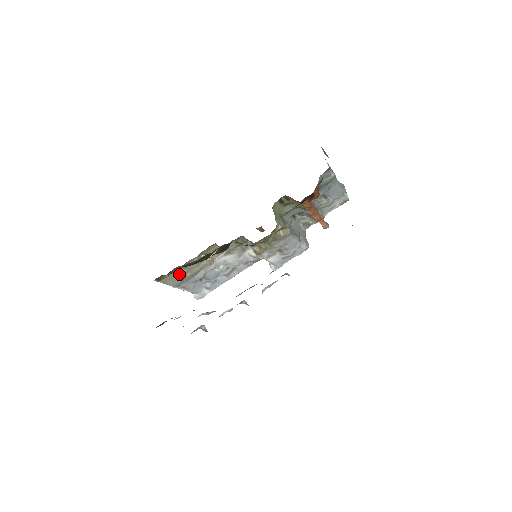
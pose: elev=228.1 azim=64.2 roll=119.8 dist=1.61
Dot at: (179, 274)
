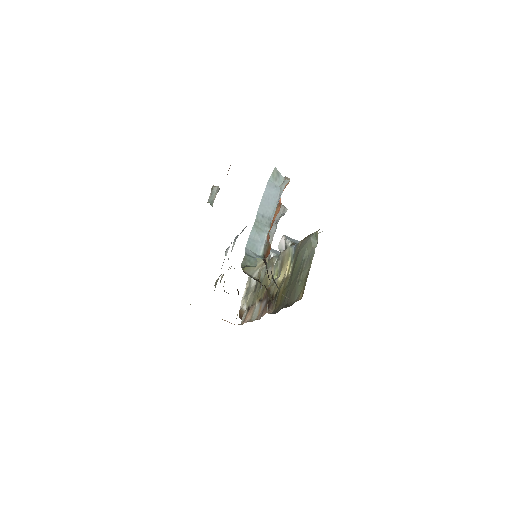
Dot at: (217, 281)
